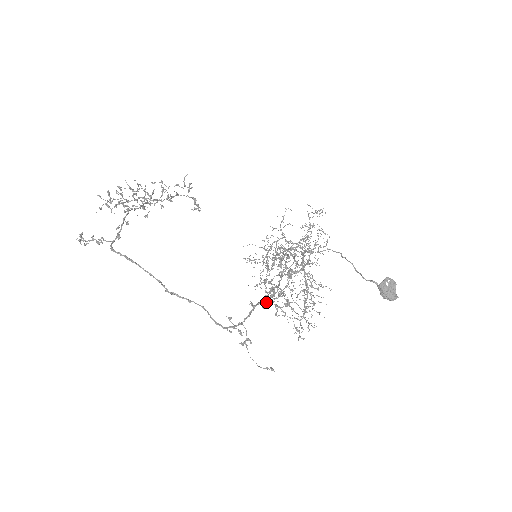
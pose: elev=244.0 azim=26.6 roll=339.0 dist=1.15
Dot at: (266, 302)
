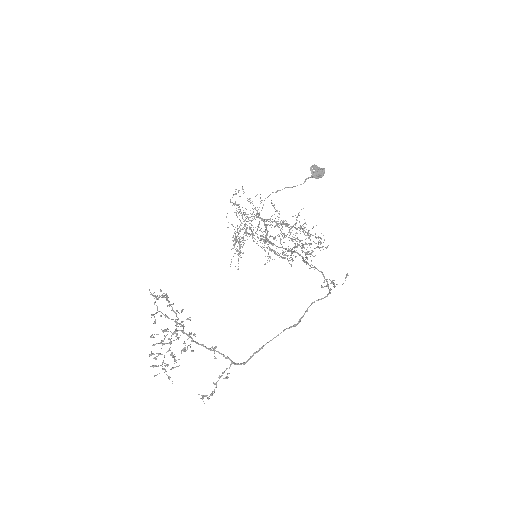
Dot at: (307, 259)
